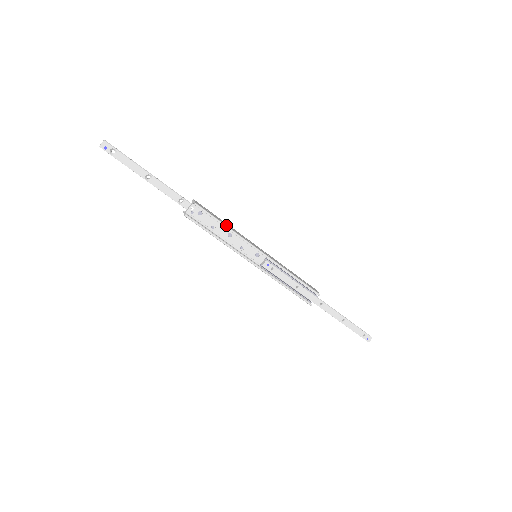
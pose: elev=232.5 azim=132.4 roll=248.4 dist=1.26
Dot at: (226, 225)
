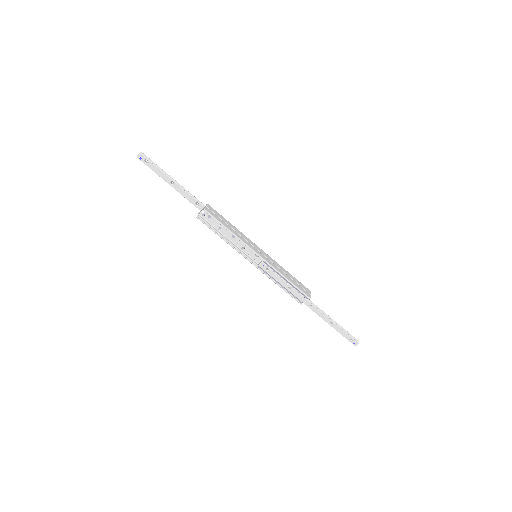
Dot at: (229, 229)
